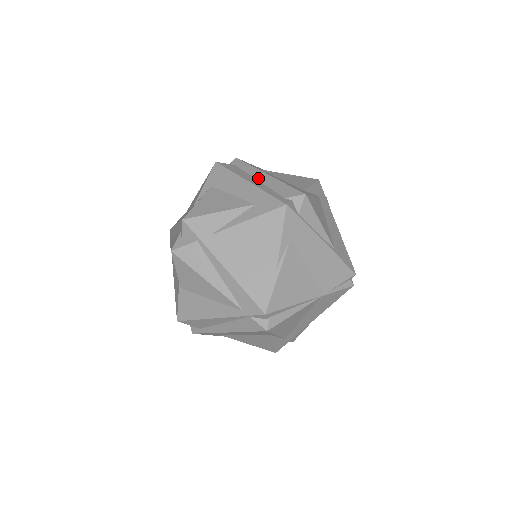
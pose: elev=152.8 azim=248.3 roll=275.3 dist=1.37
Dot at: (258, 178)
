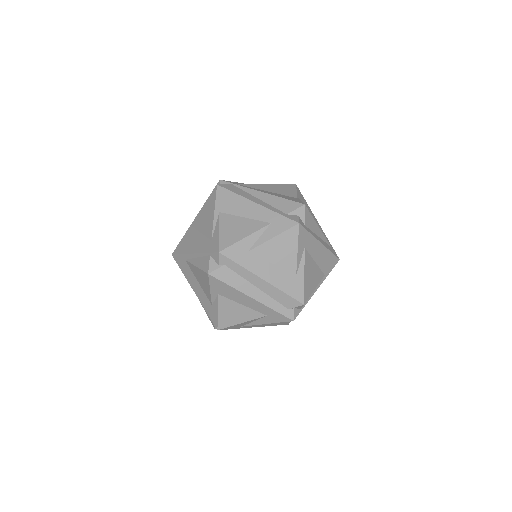
Dot at: (256, 285)
